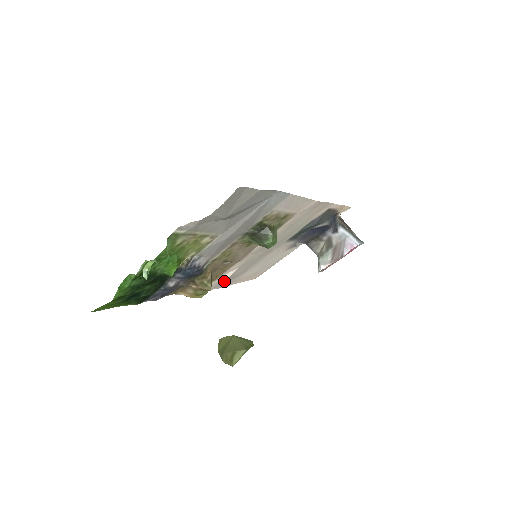
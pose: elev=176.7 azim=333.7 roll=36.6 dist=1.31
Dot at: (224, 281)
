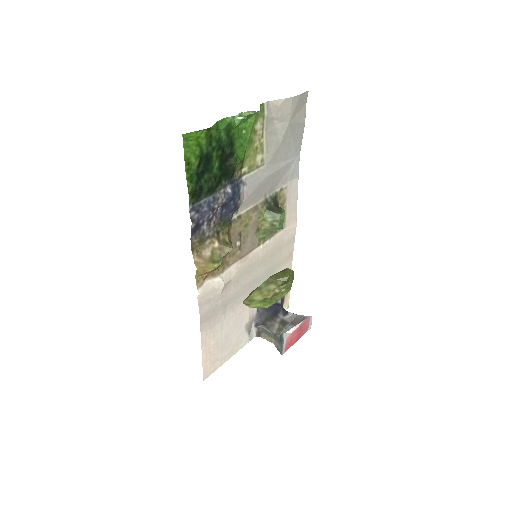
Dot at: (212, 300)
